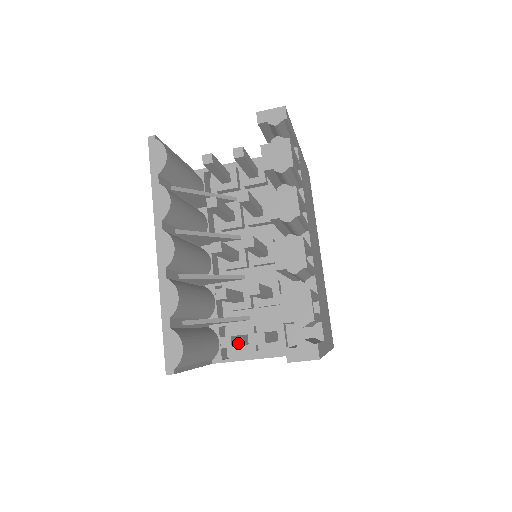
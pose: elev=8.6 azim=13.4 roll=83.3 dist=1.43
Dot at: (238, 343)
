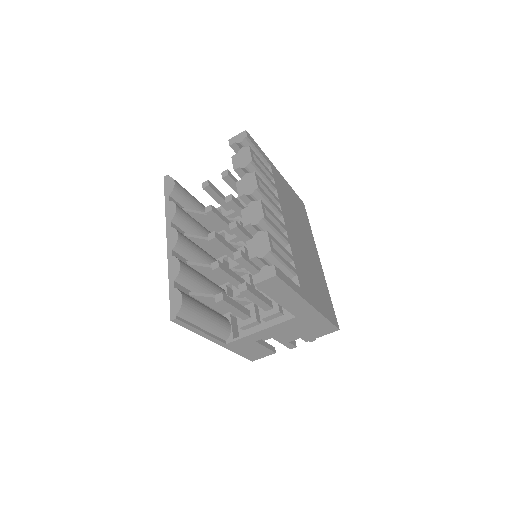
Dot at: (234, 305)
